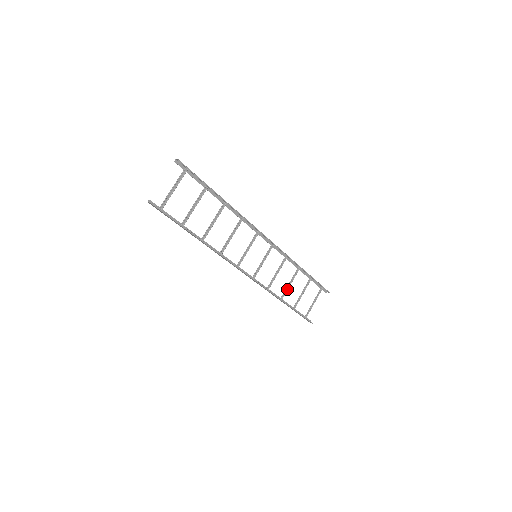
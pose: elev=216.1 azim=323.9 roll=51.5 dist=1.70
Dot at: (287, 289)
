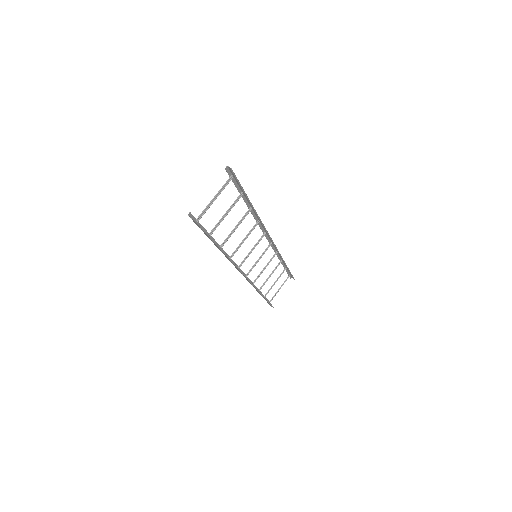
Dot at: (266, 281)
